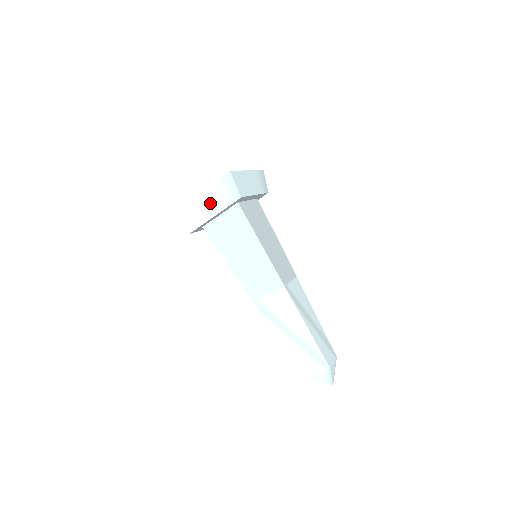
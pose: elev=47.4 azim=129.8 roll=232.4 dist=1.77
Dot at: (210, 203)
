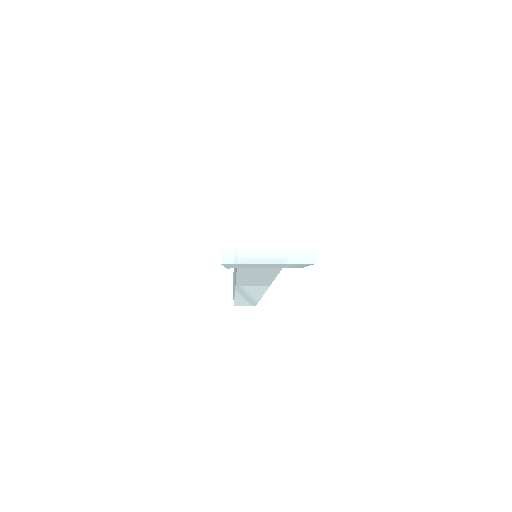
Dot at: (272, 266)
